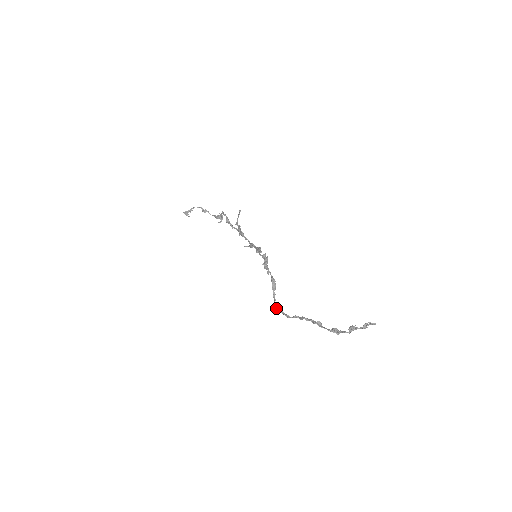
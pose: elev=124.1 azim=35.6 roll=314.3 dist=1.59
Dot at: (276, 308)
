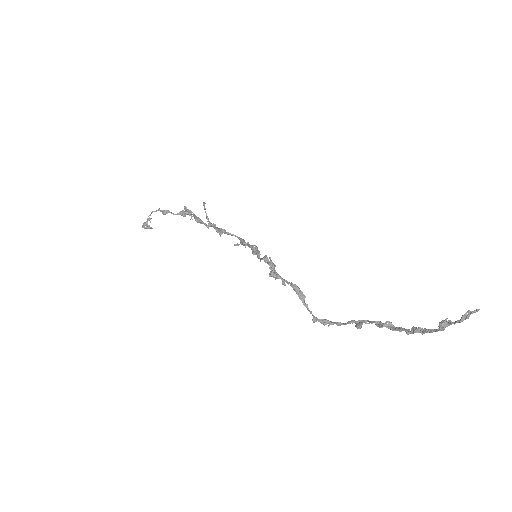
Dot at: (318, 321)
